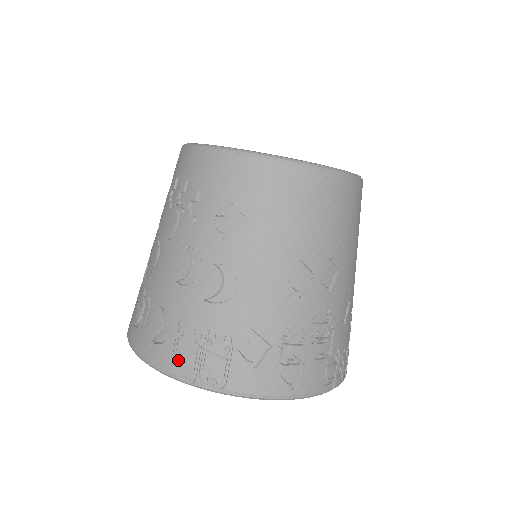
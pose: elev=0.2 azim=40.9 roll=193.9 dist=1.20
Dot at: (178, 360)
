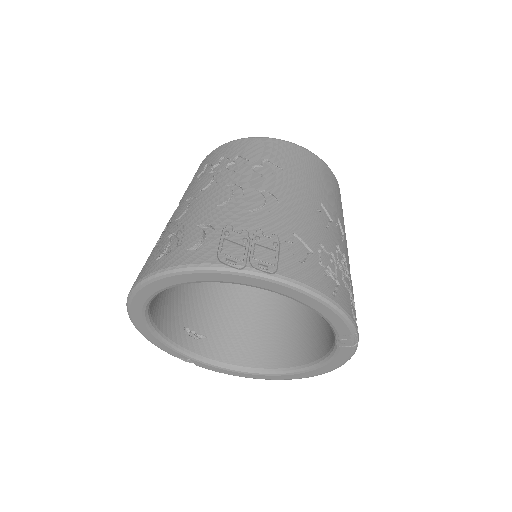
Dot at: (225, 252)
